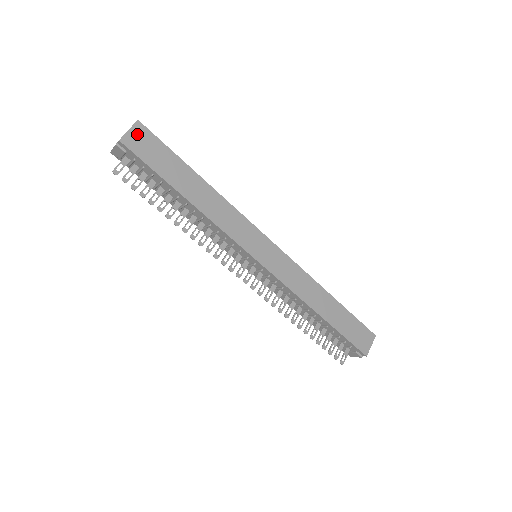
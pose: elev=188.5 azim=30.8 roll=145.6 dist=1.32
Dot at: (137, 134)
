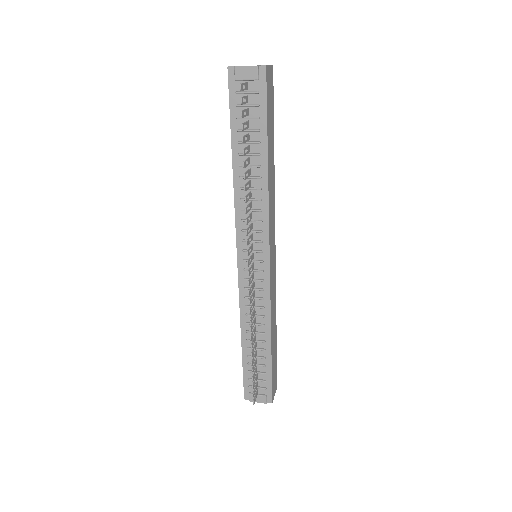
Dot at: (270, 75)
